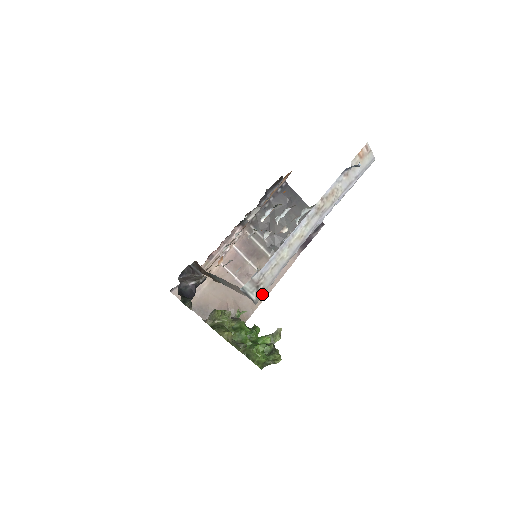
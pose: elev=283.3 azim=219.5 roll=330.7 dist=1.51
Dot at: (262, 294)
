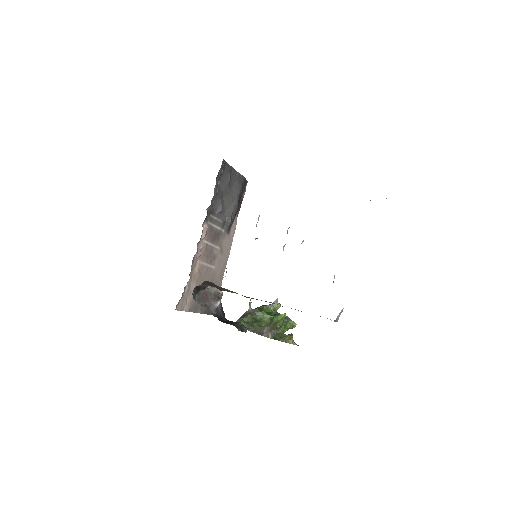
Dot at: occluded
